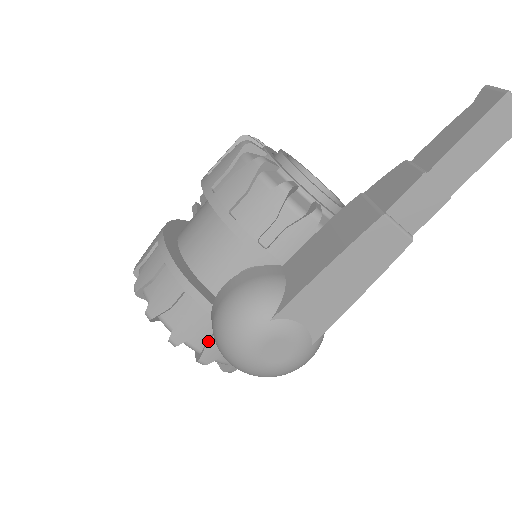
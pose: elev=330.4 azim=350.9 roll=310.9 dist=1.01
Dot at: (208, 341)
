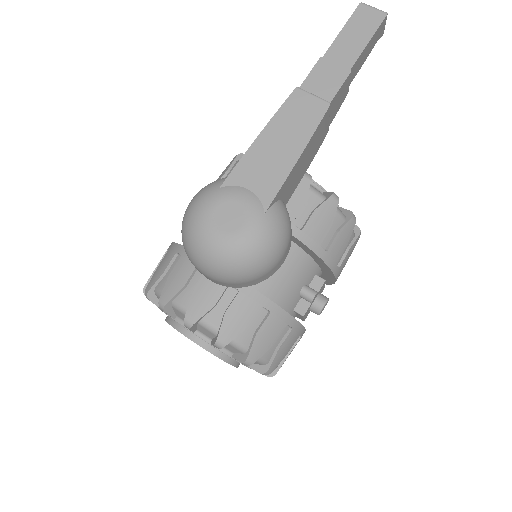
Dot at: (193, 292)
